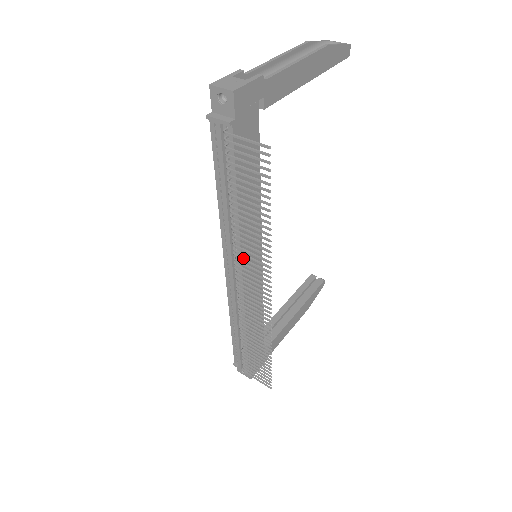
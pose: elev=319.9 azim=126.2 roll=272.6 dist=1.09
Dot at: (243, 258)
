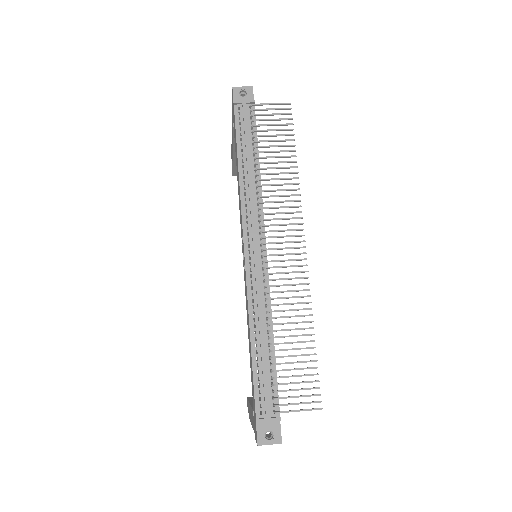
Dot at: (271, 213)
